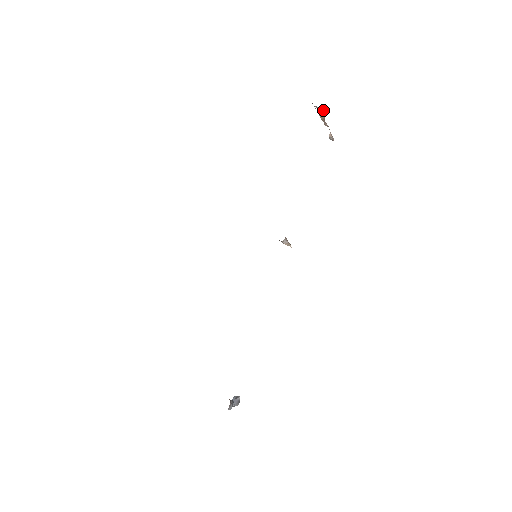
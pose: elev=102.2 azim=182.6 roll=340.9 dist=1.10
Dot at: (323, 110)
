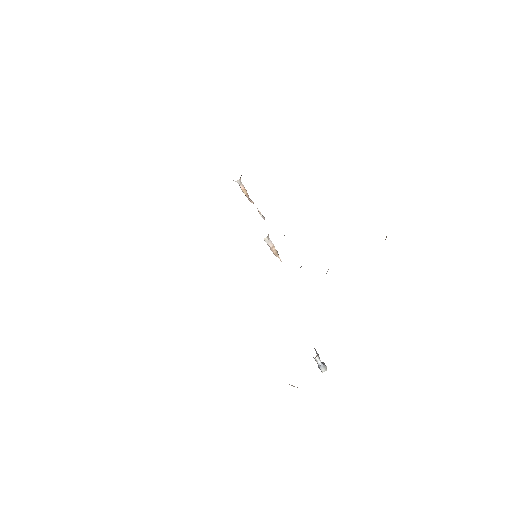
Dot at: (242, 184)
